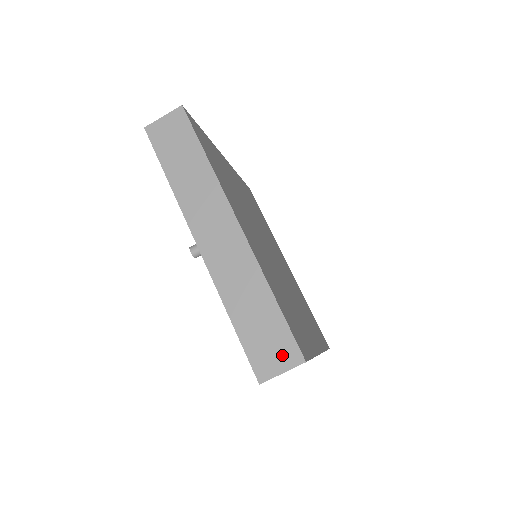
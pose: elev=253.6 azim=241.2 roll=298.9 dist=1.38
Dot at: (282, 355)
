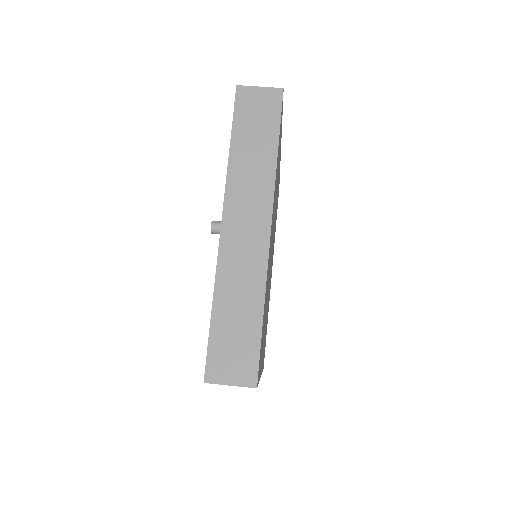
Dot at: occluded
